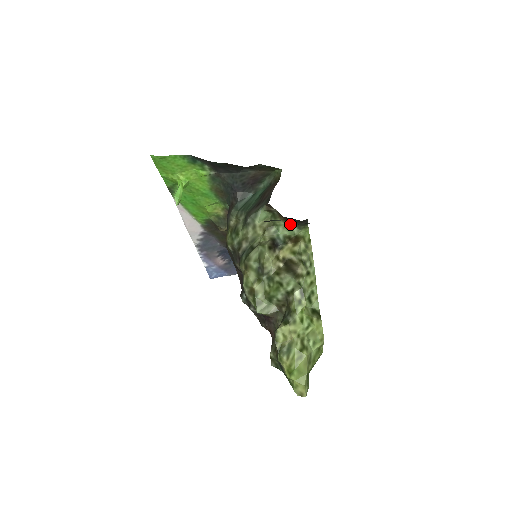
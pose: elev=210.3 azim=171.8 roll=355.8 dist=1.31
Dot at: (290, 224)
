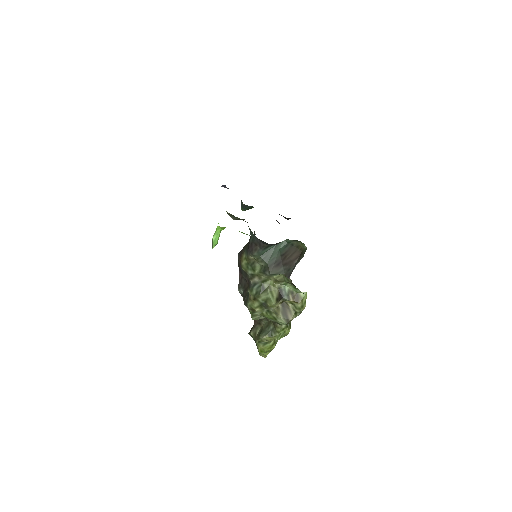
Dot at: (297, 288)
